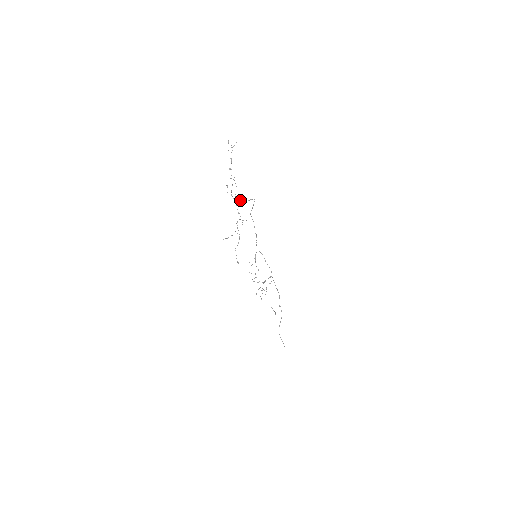
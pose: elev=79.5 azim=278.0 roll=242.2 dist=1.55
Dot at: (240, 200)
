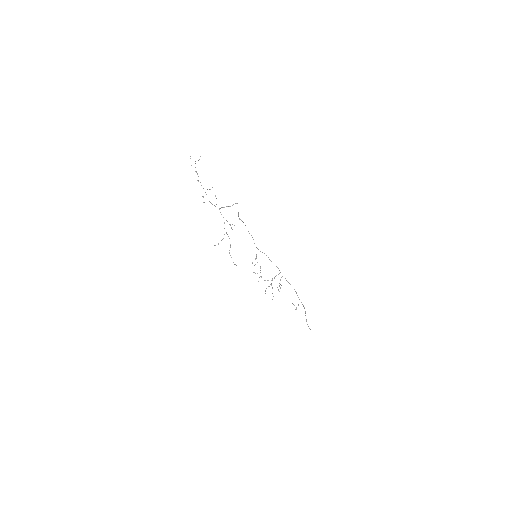
Dot at: (224, 207)
